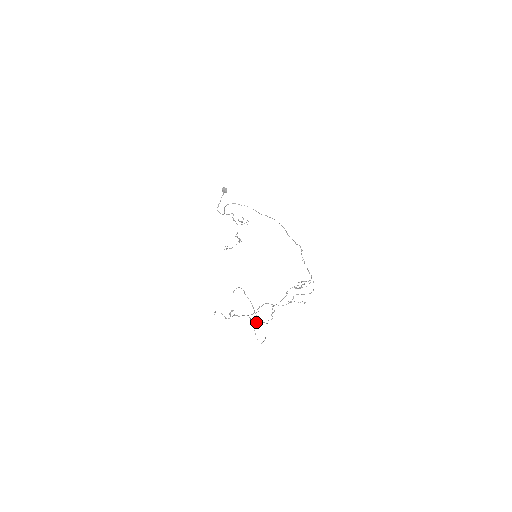
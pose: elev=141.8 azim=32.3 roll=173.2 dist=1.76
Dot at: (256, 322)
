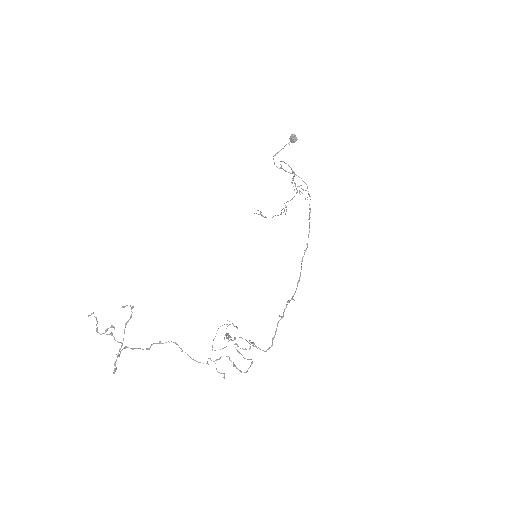
Dot at: (114, 368)
